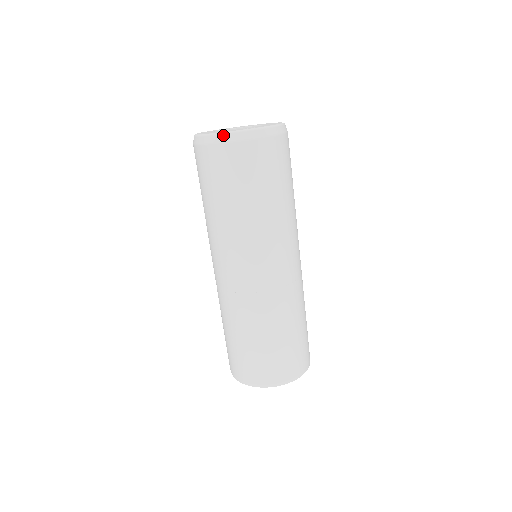
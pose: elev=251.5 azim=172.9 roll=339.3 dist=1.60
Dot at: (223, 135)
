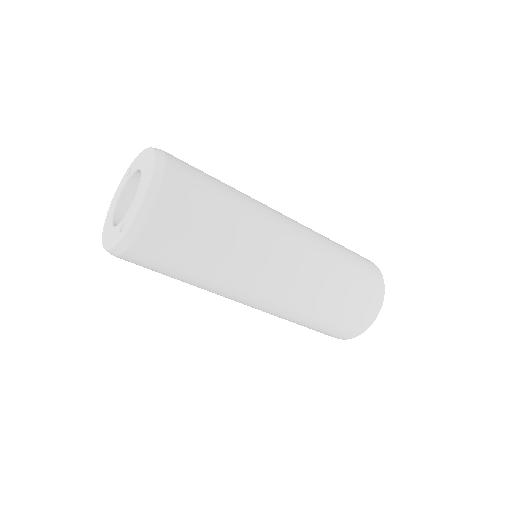
Dot at: occluded
